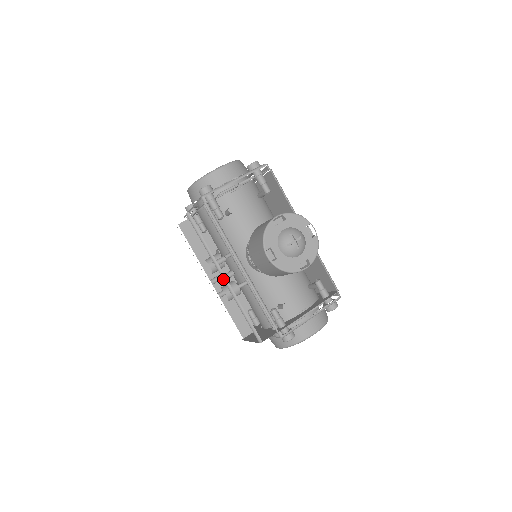
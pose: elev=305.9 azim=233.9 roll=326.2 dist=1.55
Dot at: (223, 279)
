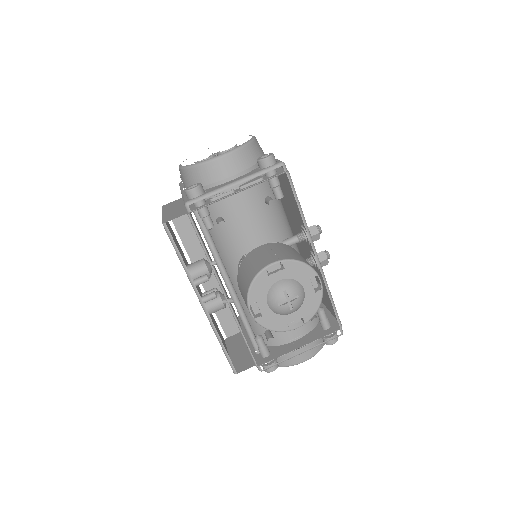
Dot at: (201, 304)
